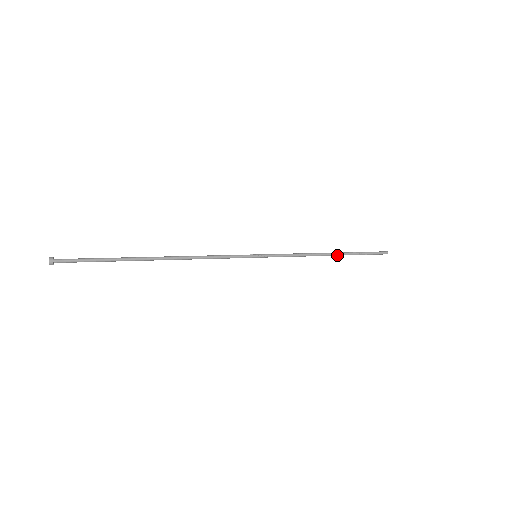
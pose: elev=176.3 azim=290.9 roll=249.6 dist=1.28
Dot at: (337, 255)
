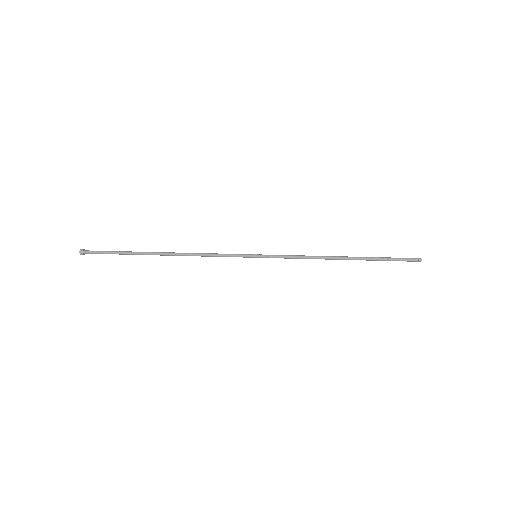
Dot at: (351, 259)
